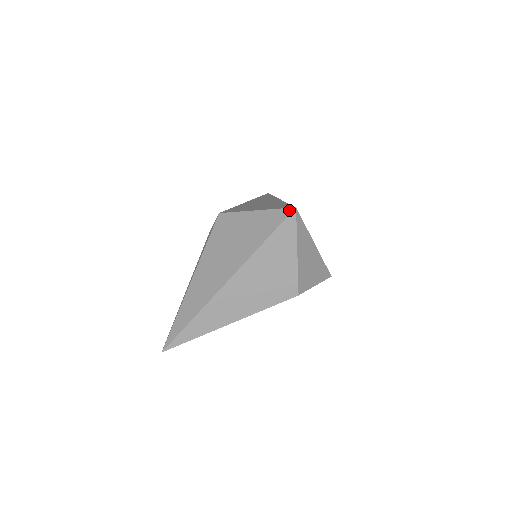
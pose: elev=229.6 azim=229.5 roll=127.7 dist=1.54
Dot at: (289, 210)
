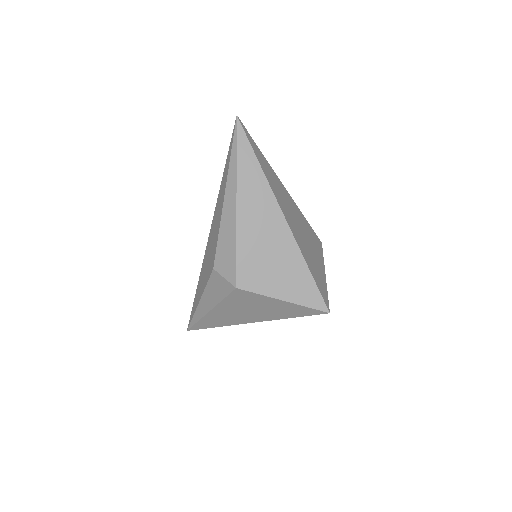
Dot at: (322, 313)
